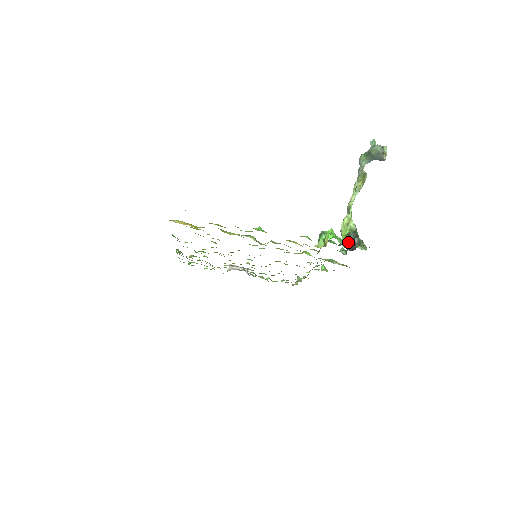
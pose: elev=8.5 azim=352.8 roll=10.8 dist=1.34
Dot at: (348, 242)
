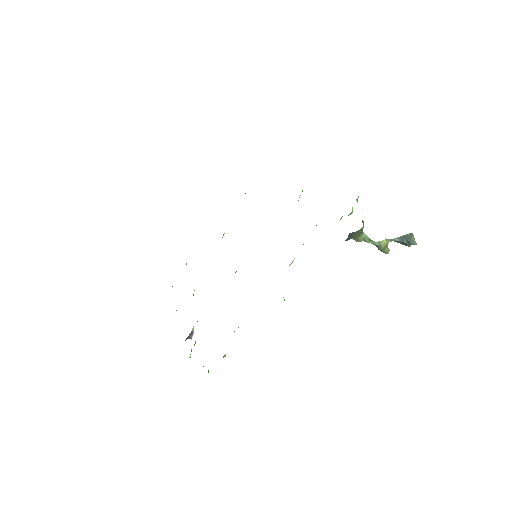
Dot at: occluded
